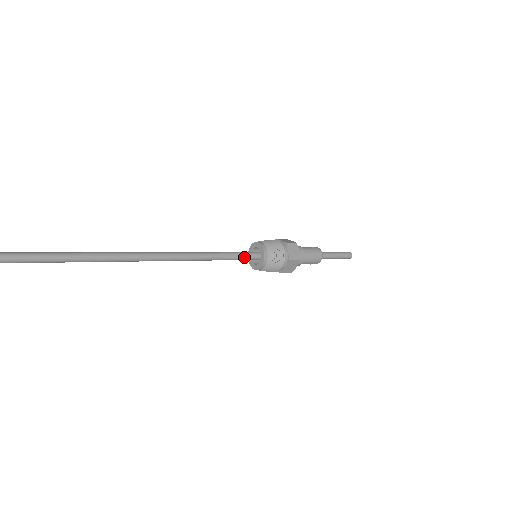
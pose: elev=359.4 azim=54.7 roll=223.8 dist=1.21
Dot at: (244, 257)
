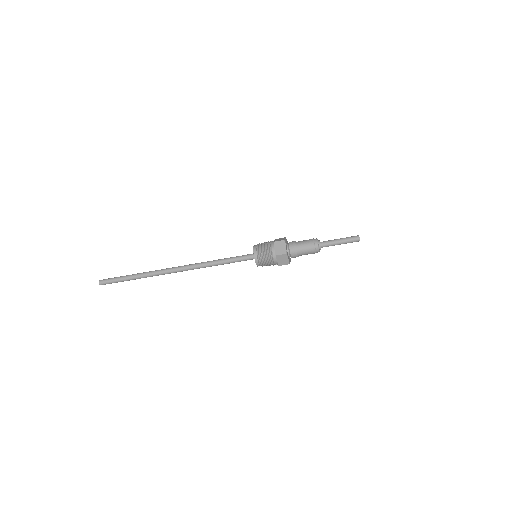
Dot at: (243, 259)
